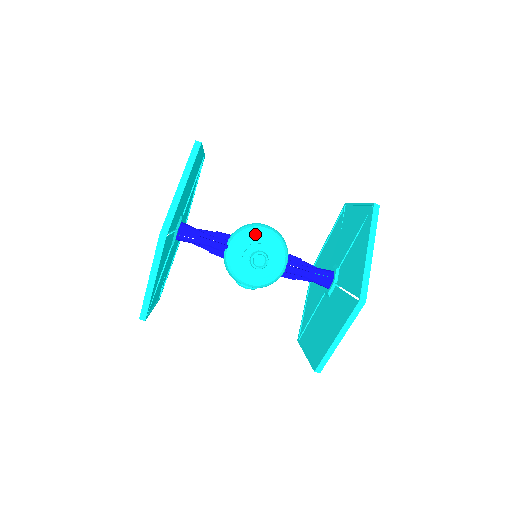
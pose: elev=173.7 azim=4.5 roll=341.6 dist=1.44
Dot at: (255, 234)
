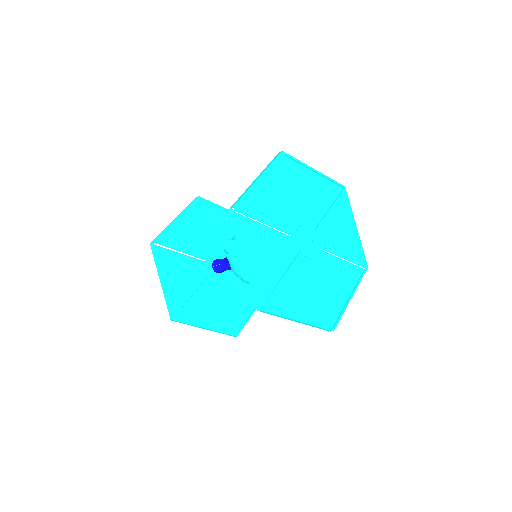
Dot at: occluded
